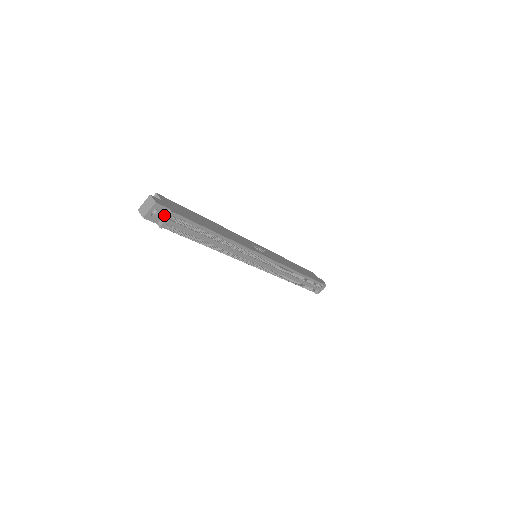
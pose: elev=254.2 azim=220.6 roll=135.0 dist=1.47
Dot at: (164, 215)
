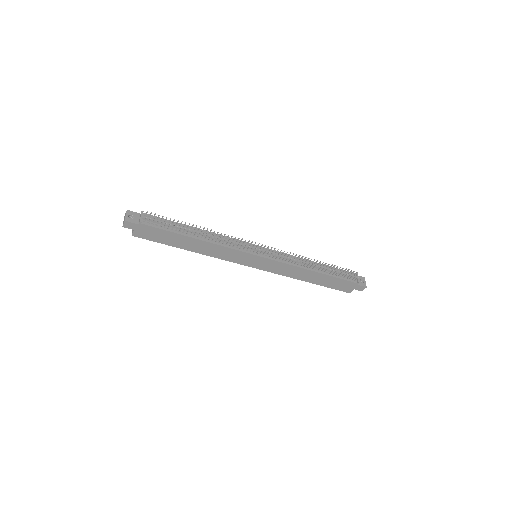
Dot at: (139, 218)
